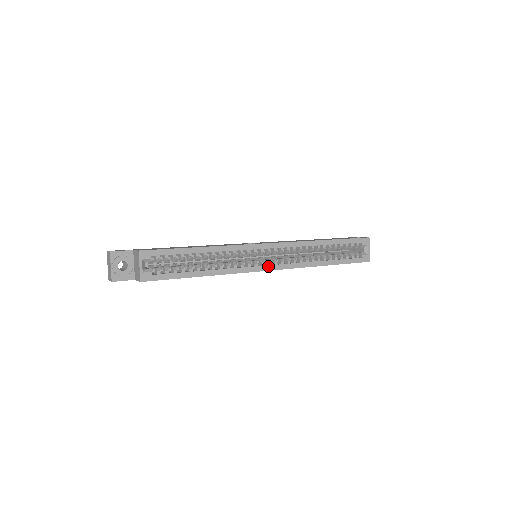
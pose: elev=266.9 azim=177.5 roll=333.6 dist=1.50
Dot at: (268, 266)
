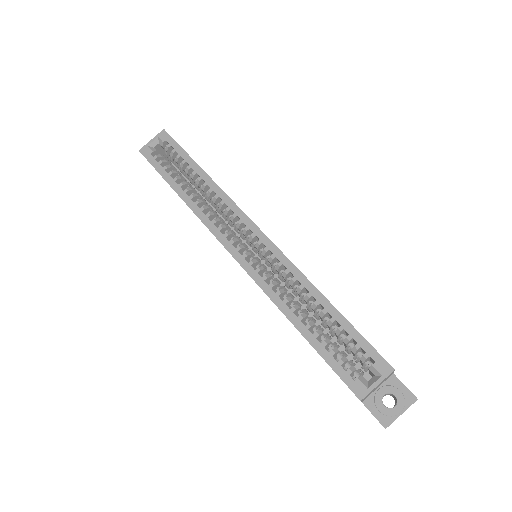
Dot at: (235, 249)
